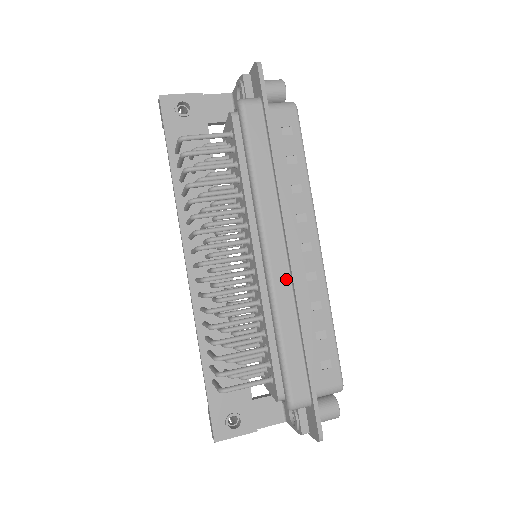
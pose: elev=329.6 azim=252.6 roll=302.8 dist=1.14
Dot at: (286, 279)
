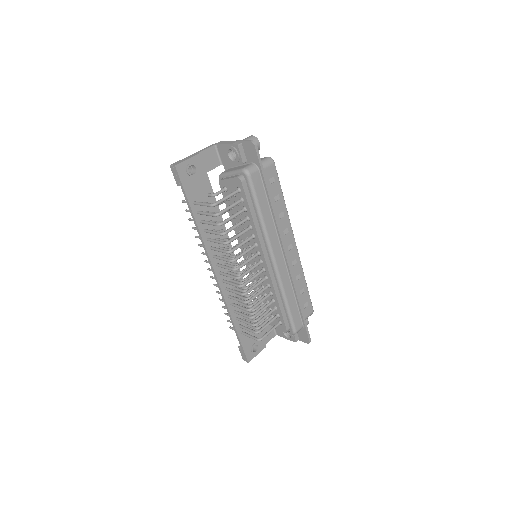
Dot at: (285, 271)
